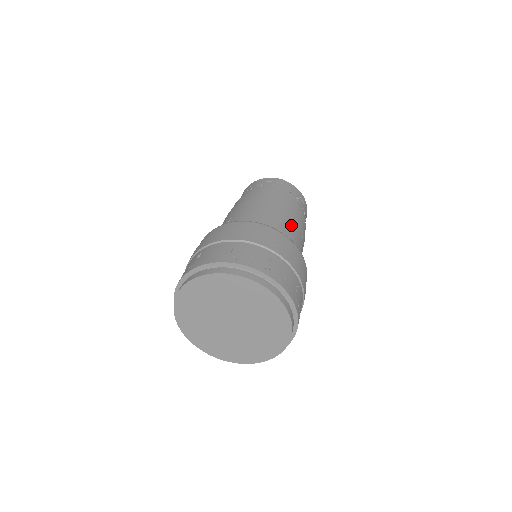
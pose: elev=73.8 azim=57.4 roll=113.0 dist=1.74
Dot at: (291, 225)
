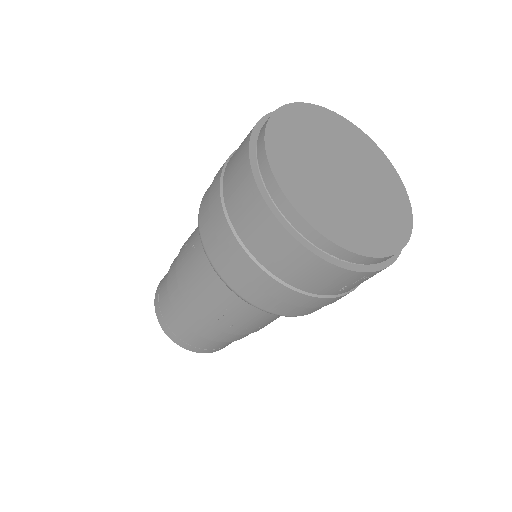
Dot at: occluded
